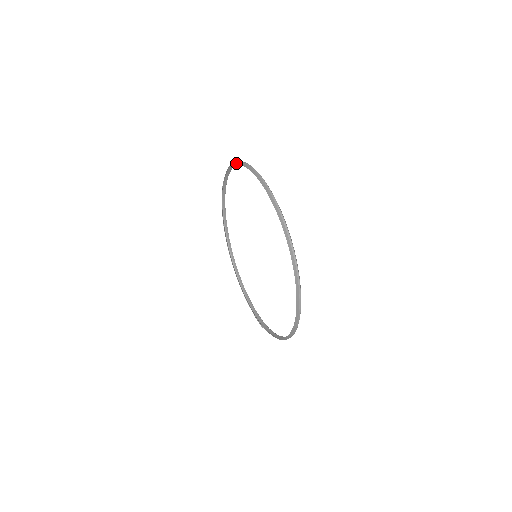
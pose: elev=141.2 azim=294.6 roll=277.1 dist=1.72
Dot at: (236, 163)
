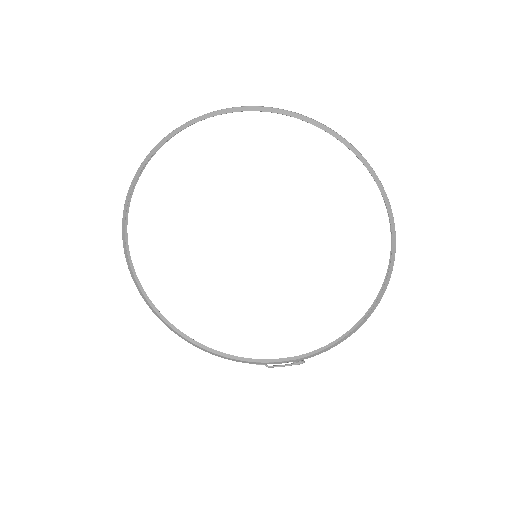
Dot at: (163, 141)
